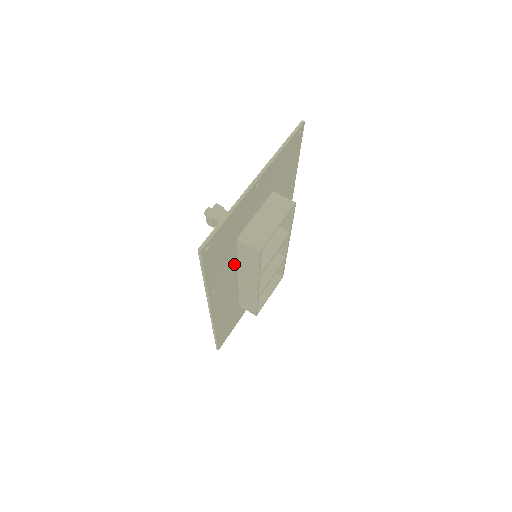
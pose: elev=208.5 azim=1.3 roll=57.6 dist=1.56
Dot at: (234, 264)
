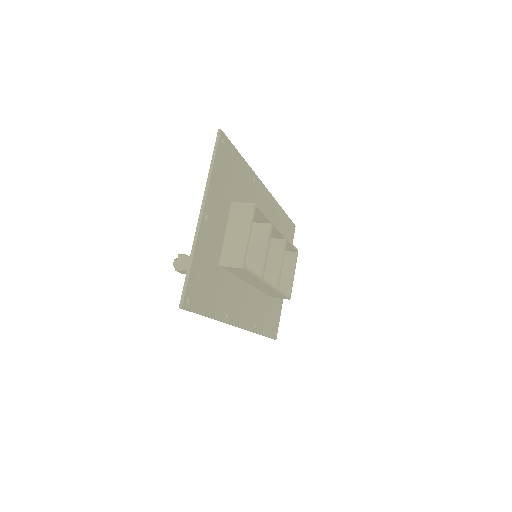
Dot at: (234, 281)
